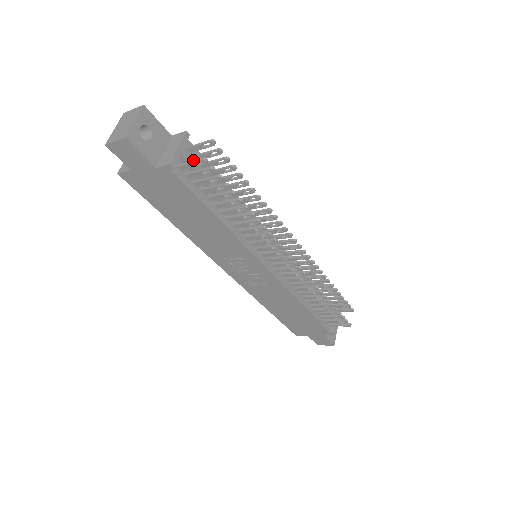
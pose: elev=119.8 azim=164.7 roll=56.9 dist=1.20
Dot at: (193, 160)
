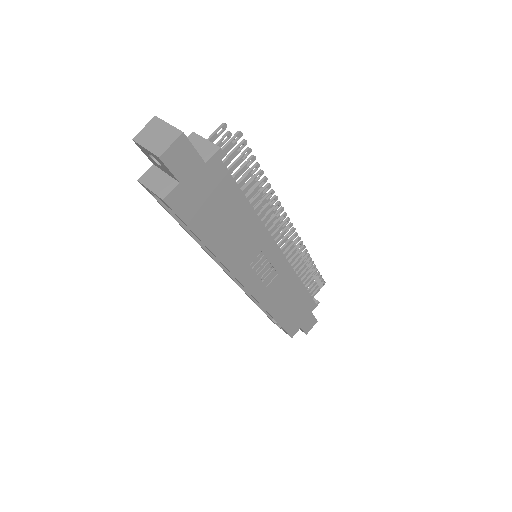
Dot at: (228, 141)
